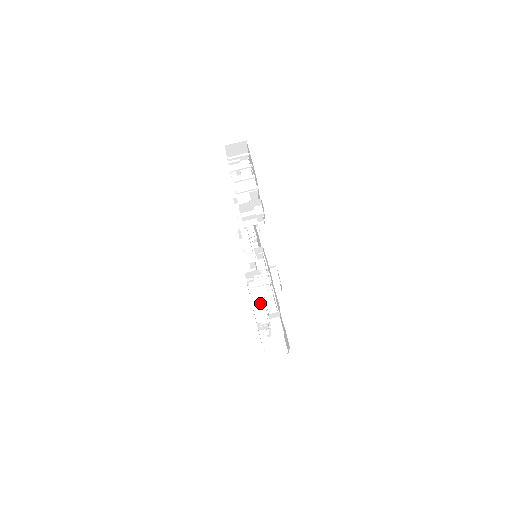
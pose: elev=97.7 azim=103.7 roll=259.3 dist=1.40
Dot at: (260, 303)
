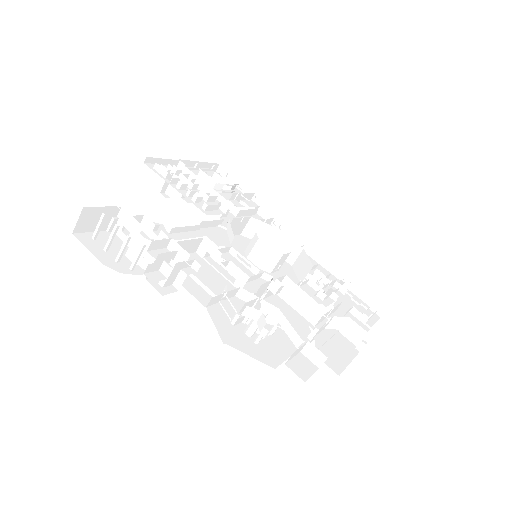
Dot at: (301, 302)
